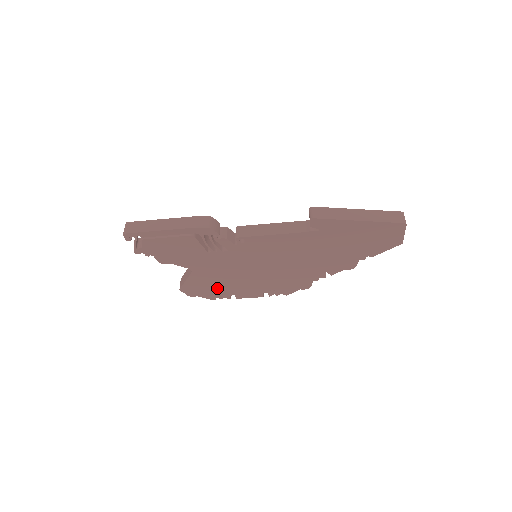
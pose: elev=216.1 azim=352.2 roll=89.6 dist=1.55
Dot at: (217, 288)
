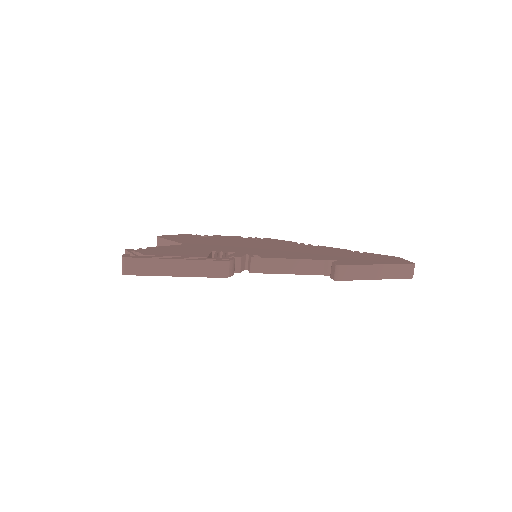
Dot at: occluded
